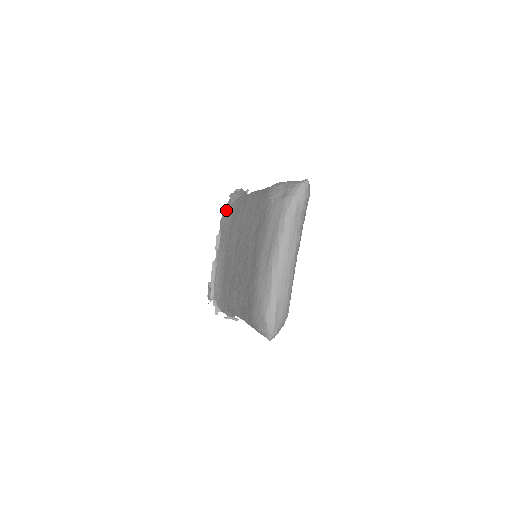
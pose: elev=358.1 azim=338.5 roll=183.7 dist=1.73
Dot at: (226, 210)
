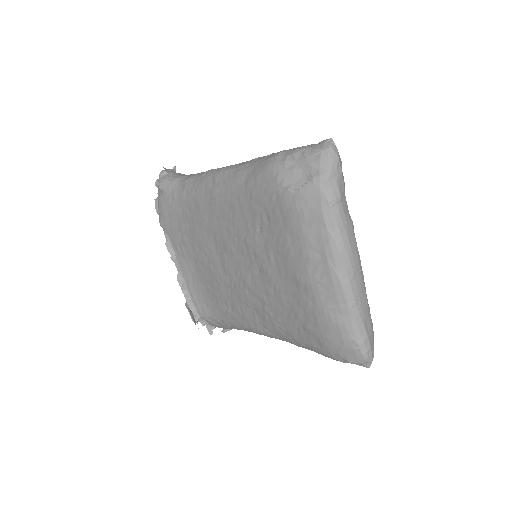
Dot at: (165, 207)
